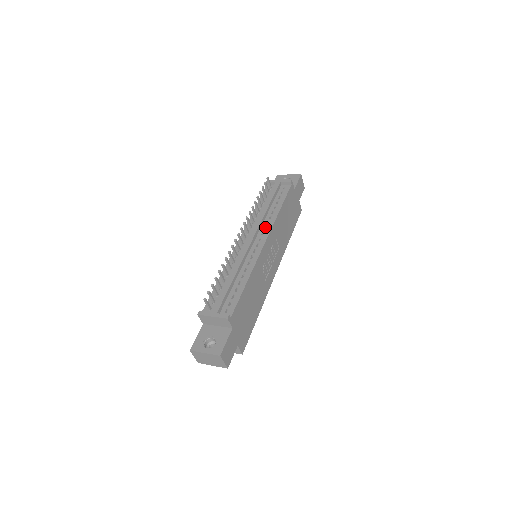
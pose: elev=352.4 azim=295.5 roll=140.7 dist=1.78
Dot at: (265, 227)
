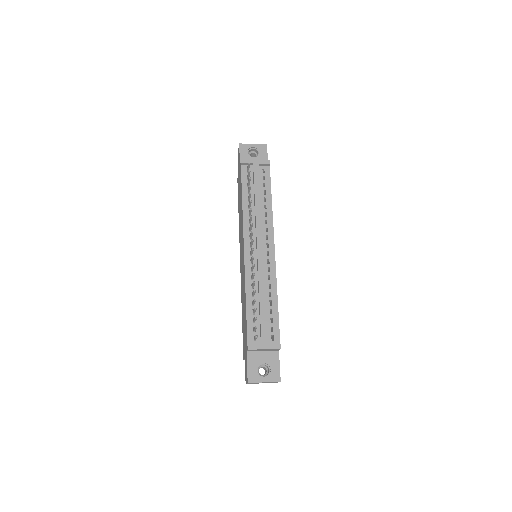
Dot at: (265, 228)
